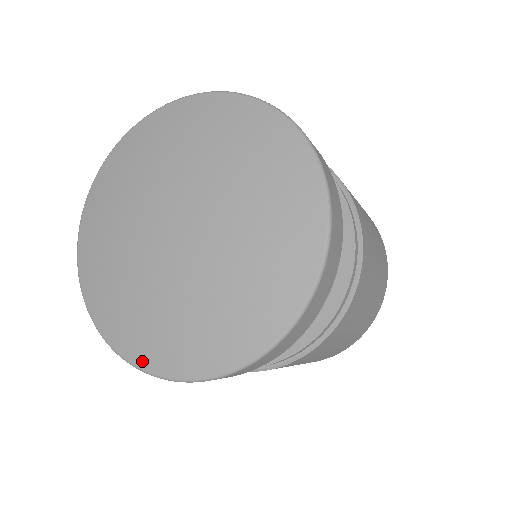
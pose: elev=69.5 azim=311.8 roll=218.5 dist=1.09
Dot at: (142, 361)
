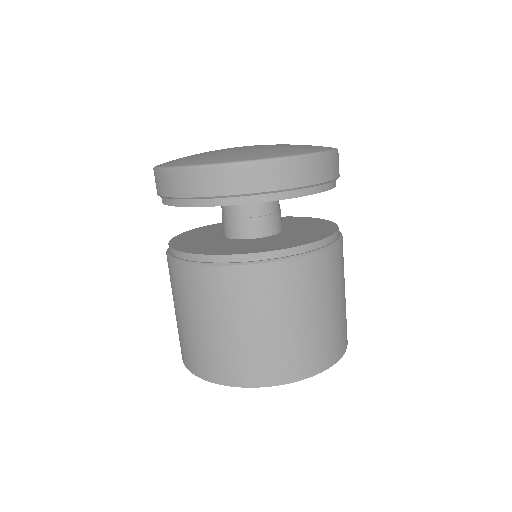
Dot at: (171, 165)
